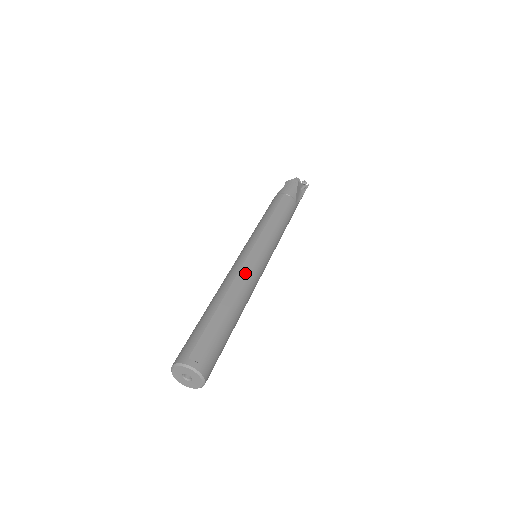
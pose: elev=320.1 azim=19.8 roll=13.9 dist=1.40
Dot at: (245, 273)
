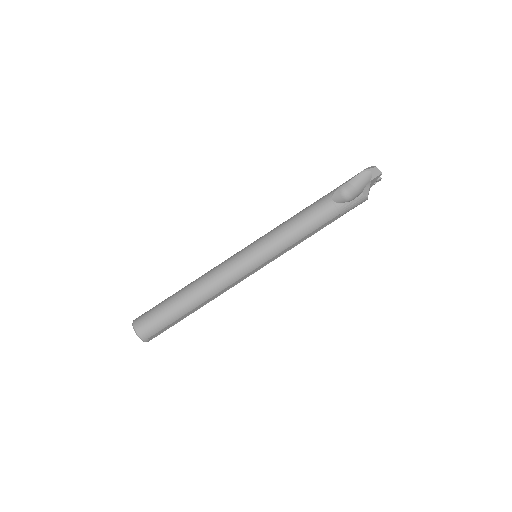
Dot at: (231, 287)
